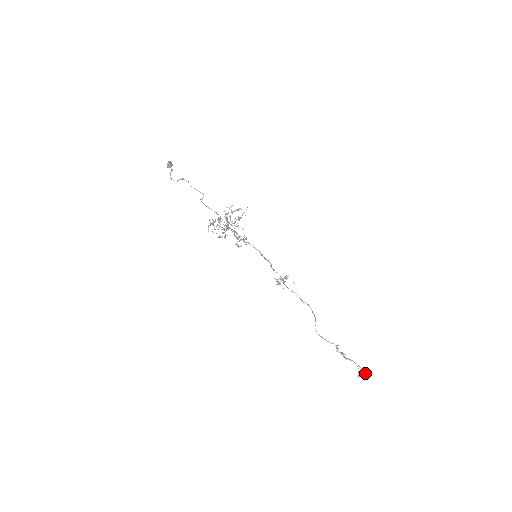
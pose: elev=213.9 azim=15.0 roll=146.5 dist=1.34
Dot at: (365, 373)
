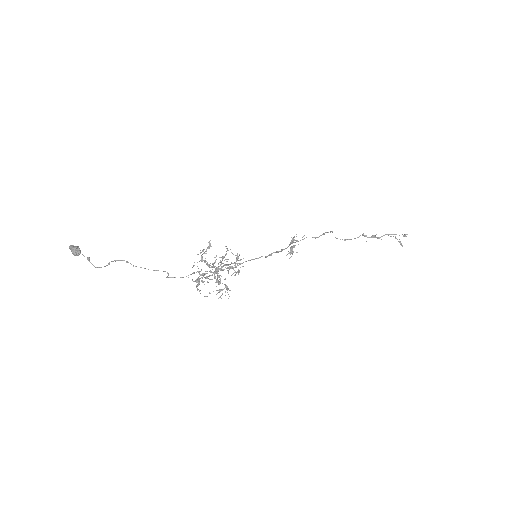
Dot at: (403, 236)
